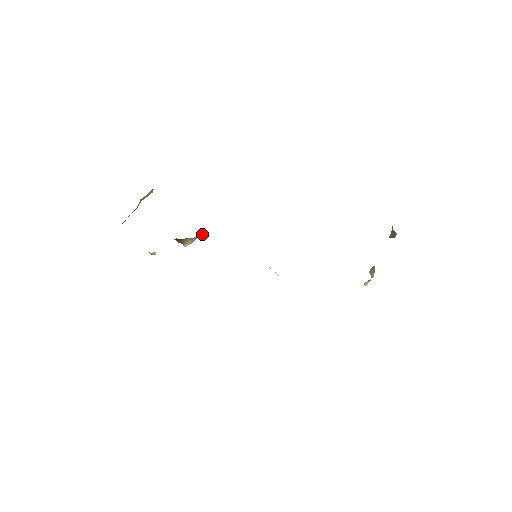
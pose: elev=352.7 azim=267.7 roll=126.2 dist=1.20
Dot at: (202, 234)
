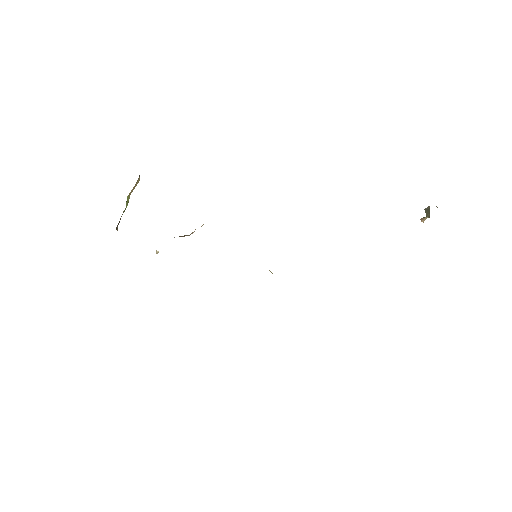
Dot at: occluded
